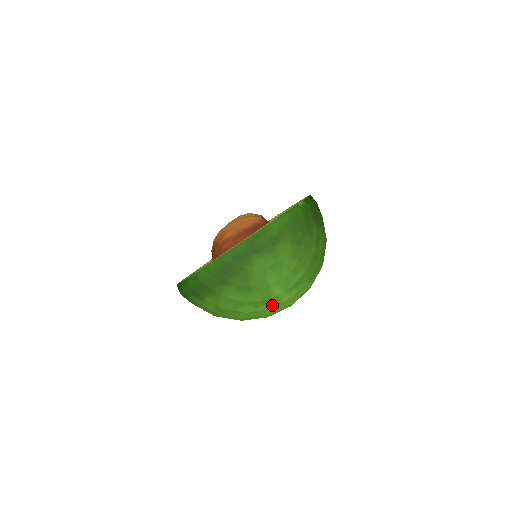
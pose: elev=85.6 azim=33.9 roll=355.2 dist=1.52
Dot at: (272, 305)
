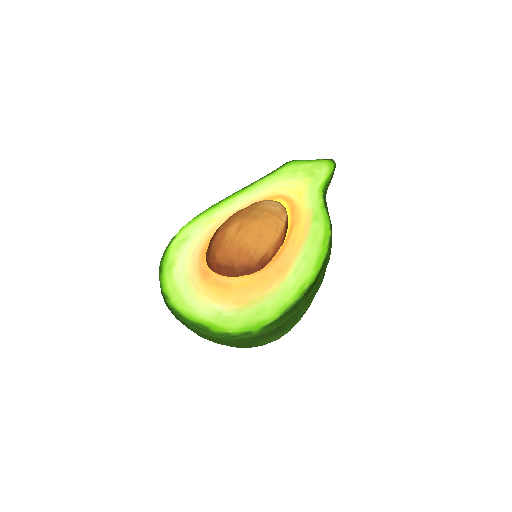
Dot at: occluded
